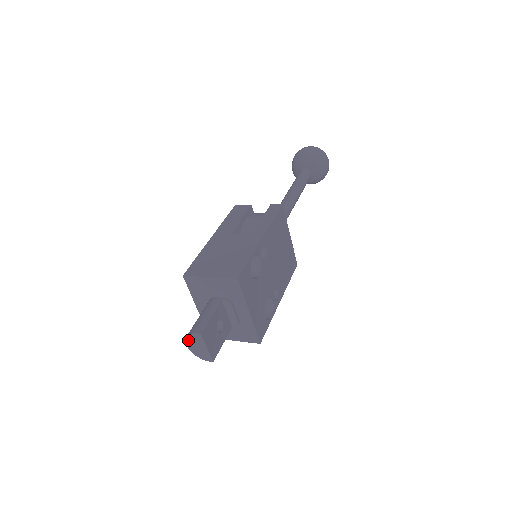
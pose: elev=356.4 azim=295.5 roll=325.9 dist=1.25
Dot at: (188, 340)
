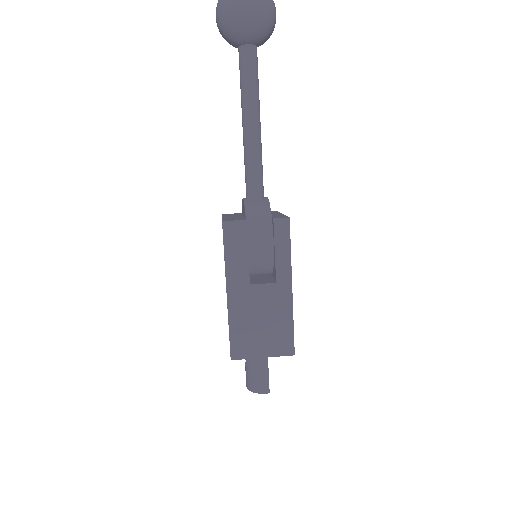
Dot at: (251, 390)
